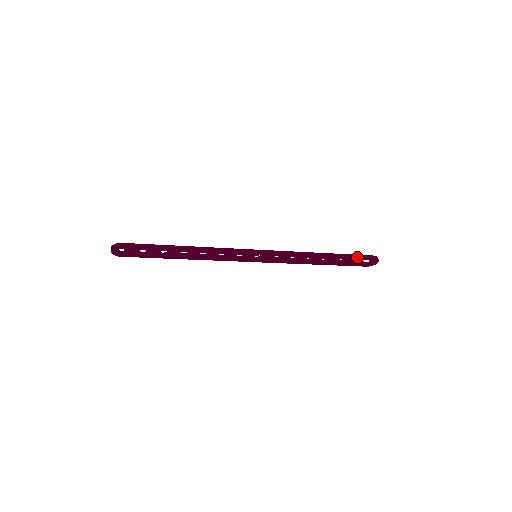
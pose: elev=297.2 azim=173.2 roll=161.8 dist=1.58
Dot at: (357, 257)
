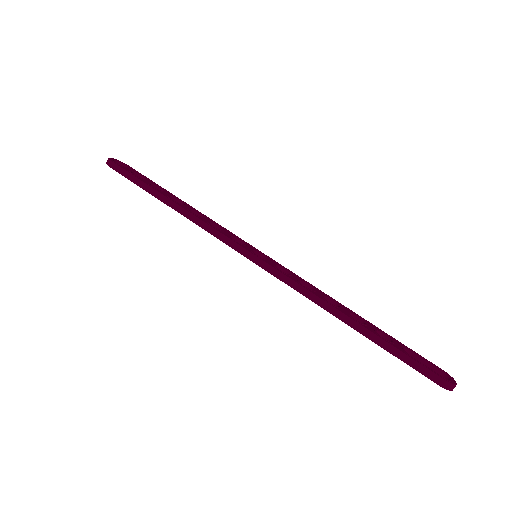
Dot at: (404, 360)
